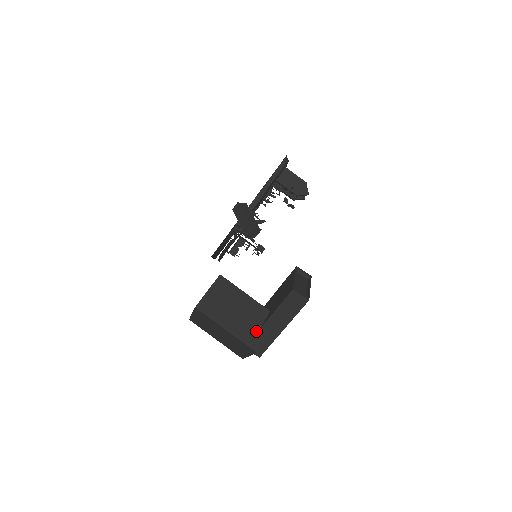
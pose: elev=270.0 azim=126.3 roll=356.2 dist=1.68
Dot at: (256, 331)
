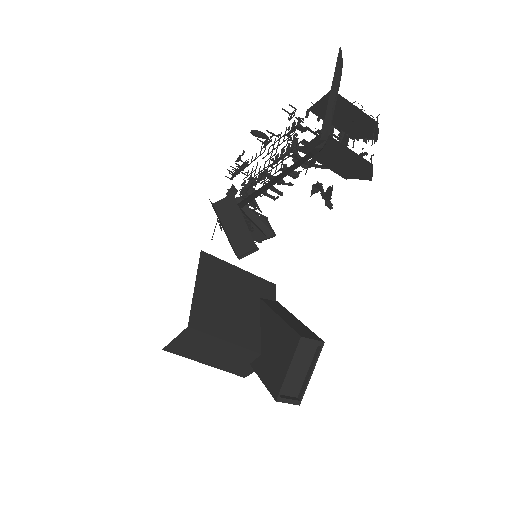
Dot at: (243, 366)
